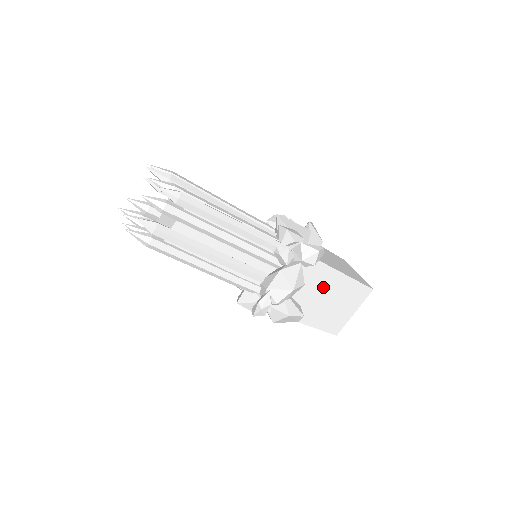
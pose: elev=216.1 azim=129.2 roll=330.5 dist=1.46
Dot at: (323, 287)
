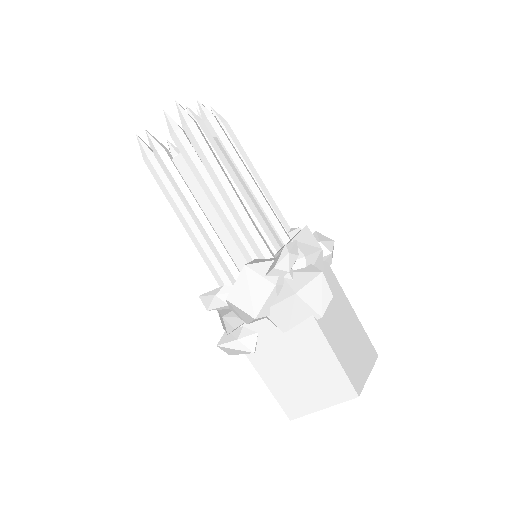
Dot at: (336, 301)
